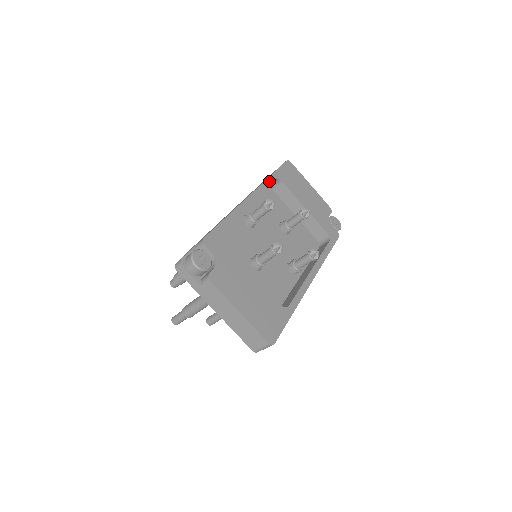
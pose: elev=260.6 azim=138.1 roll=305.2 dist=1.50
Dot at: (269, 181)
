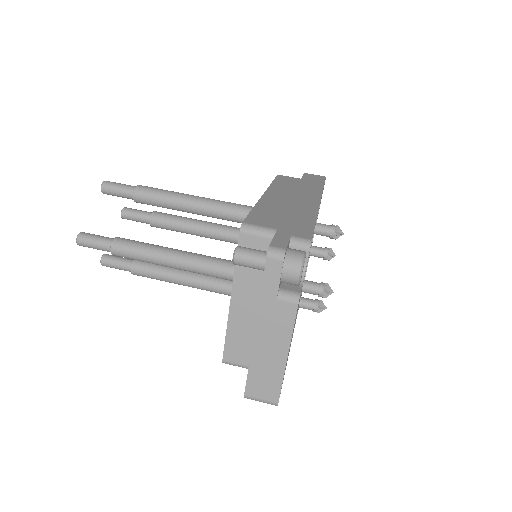
Dot at: occluded
